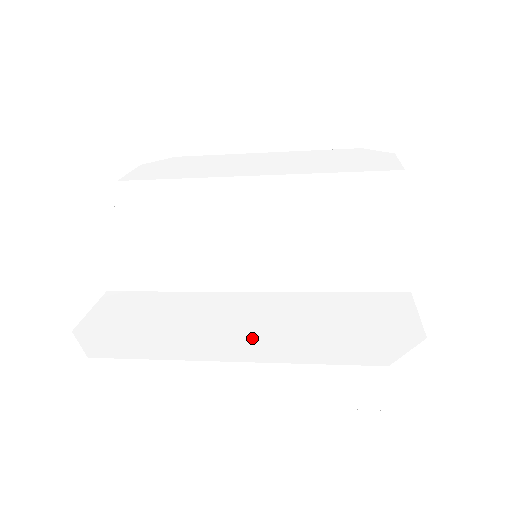
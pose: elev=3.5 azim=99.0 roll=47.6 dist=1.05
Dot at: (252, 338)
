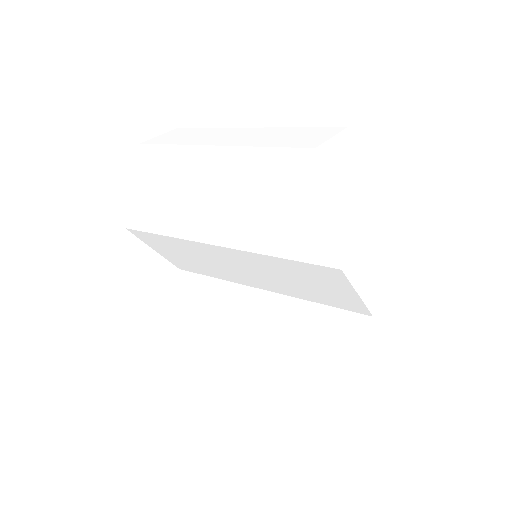
Dot at: (268, 346)
